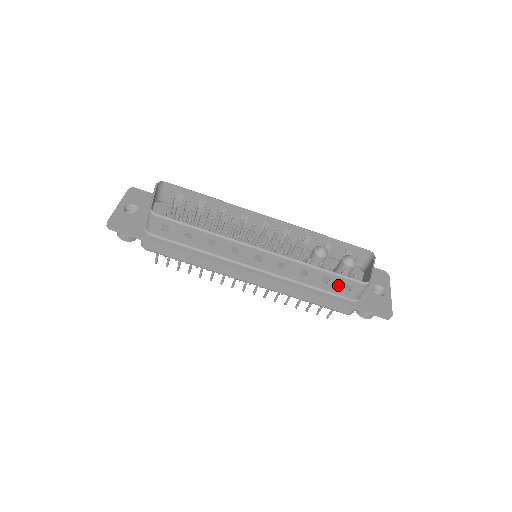
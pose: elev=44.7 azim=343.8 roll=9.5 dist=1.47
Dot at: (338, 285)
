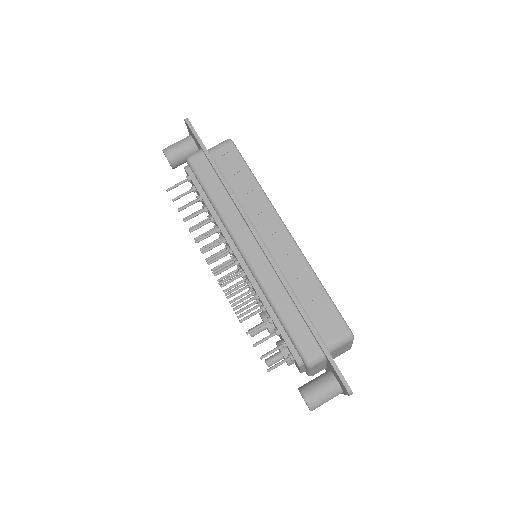
Dot at: (324, 316)
